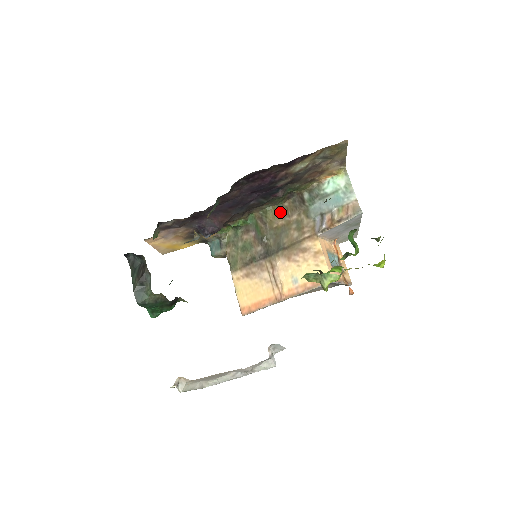
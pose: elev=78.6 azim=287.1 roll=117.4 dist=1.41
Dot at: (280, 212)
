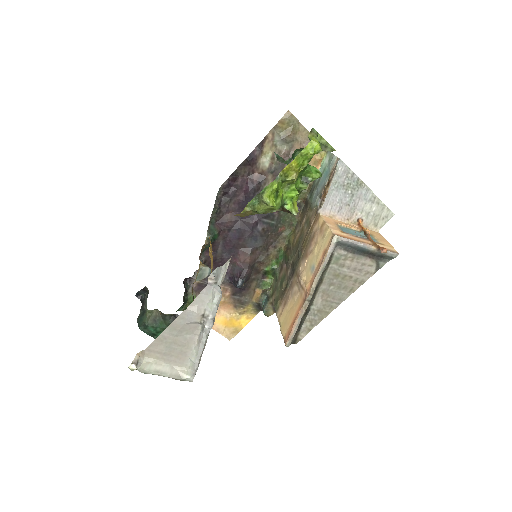
Dot at: (297, 228)
